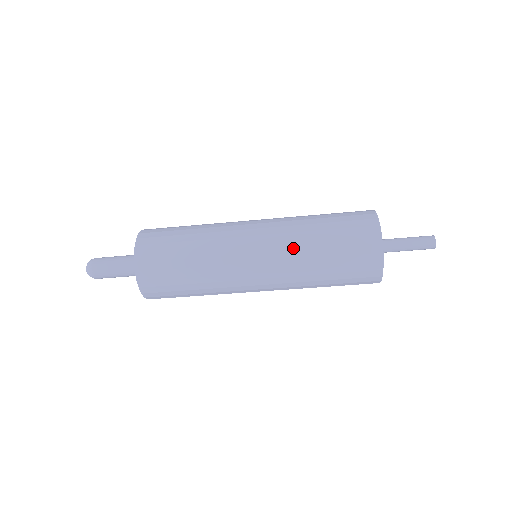
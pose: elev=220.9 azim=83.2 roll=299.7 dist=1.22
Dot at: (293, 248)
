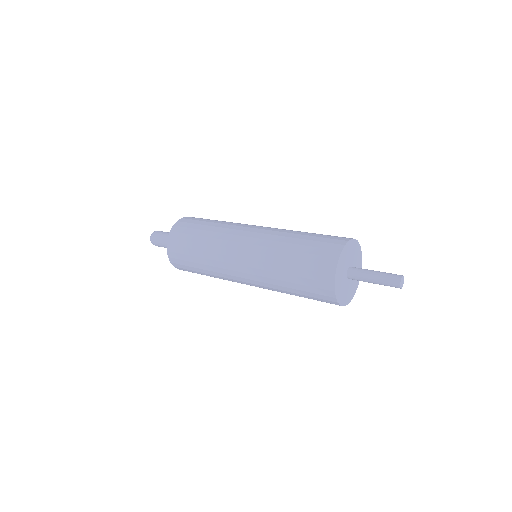
Dot at: (274, 290)
